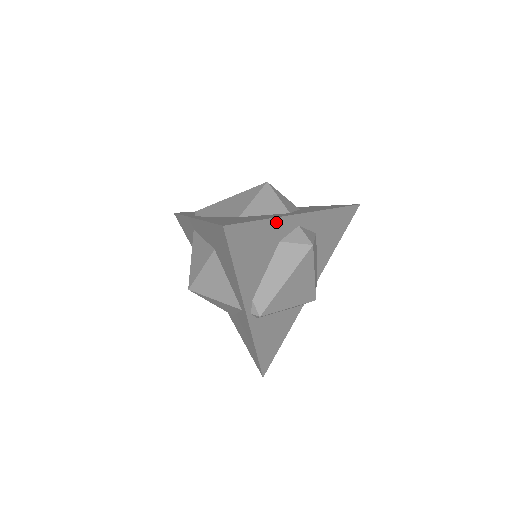
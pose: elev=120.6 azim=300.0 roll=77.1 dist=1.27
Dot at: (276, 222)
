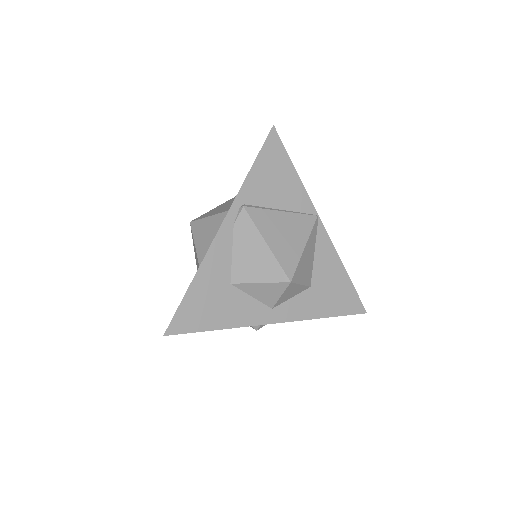
Dot at: (233, 325)
